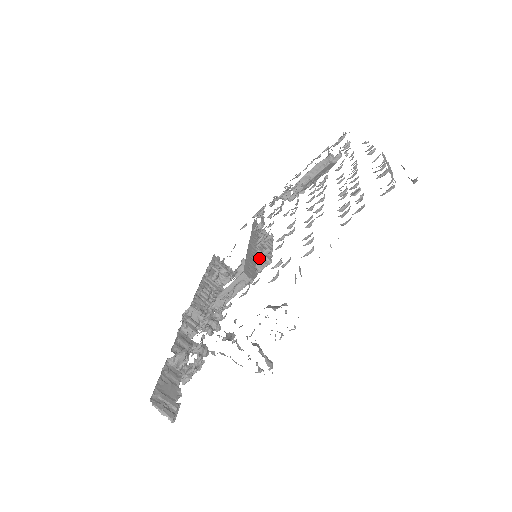
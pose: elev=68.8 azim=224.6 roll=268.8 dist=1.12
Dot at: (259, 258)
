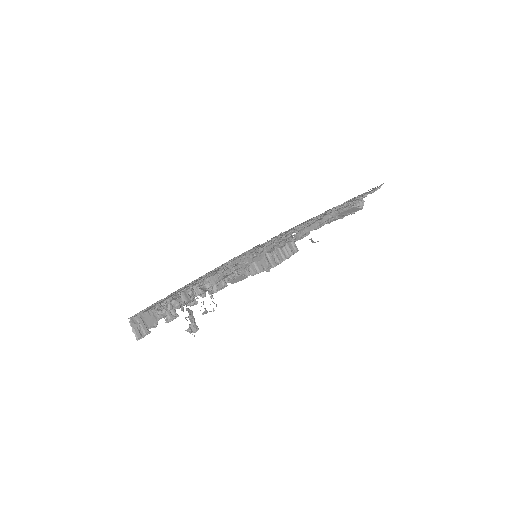
Dot at: (267, 260)
